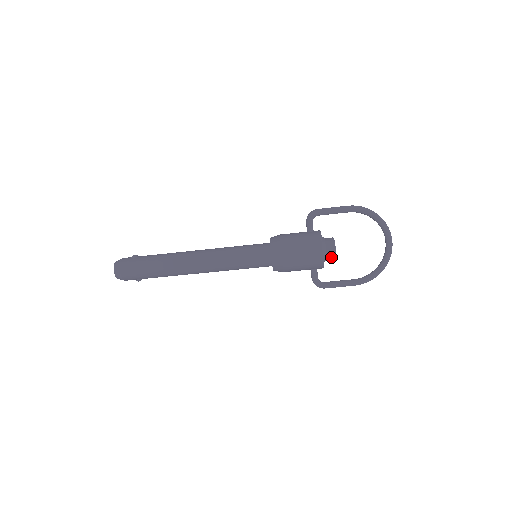
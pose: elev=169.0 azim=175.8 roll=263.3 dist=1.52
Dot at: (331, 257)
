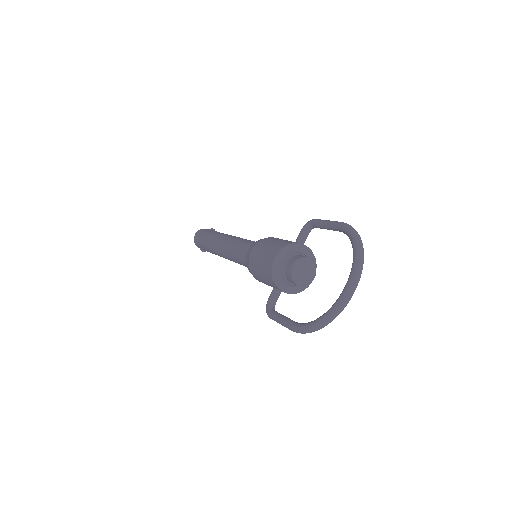
Dot at: (289, 276)
